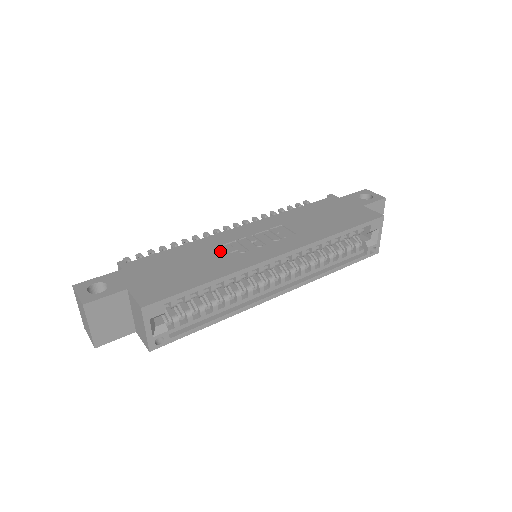
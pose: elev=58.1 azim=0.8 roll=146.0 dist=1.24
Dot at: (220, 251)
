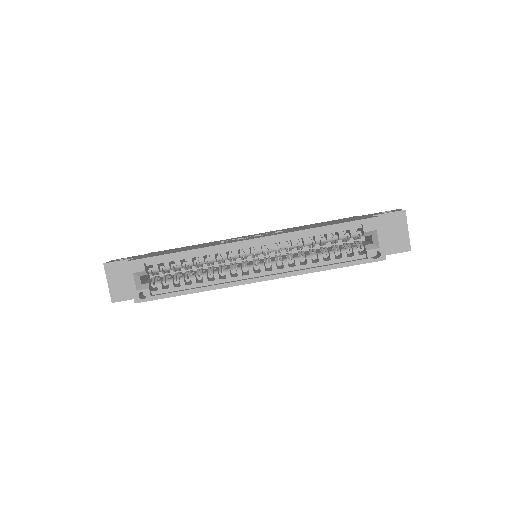
Dot at: occluded
